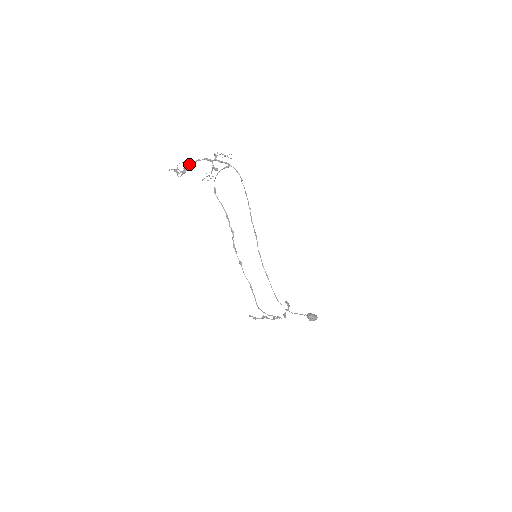
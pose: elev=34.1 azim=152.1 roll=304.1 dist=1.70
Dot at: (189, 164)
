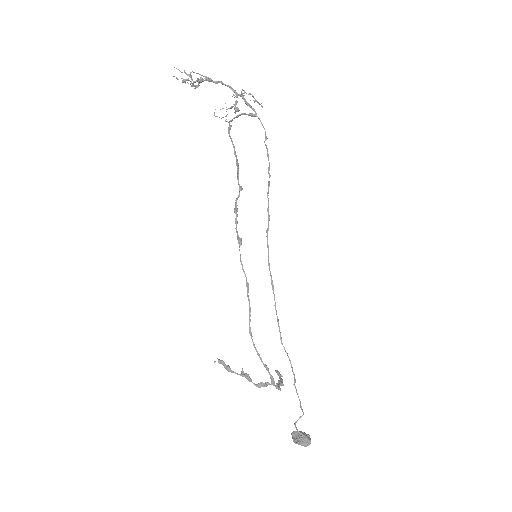
Dot at: (208, 78)
